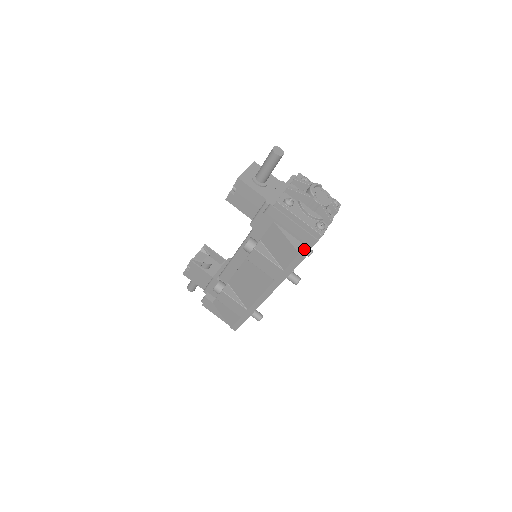
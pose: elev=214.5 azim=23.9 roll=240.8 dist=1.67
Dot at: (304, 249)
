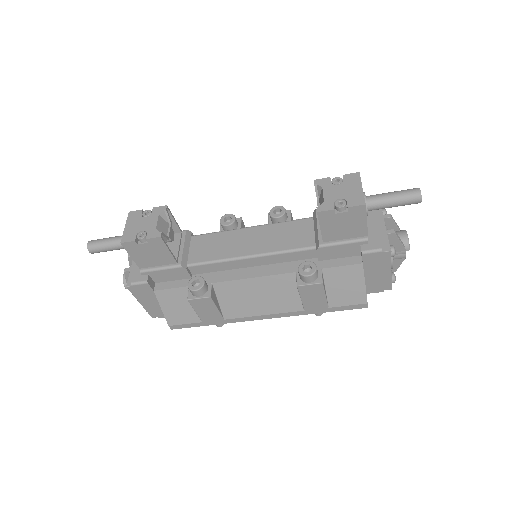
Dot at: occluded
